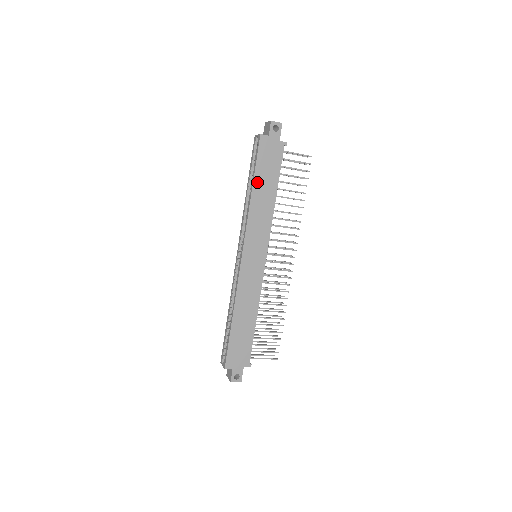
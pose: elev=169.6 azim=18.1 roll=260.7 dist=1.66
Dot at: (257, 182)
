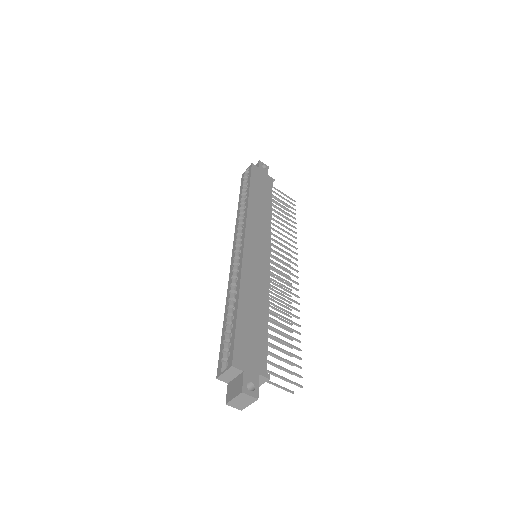
Dot at: (253, 191)
